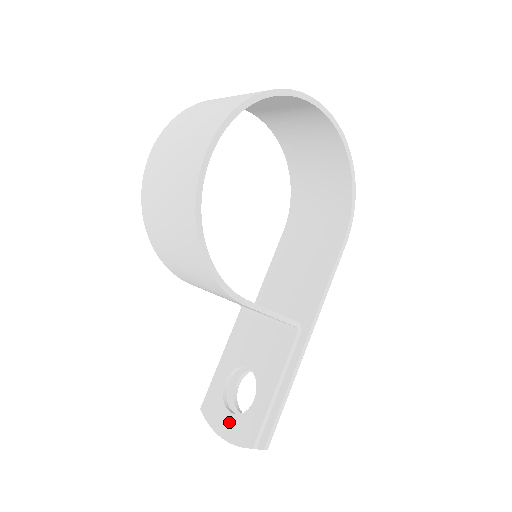
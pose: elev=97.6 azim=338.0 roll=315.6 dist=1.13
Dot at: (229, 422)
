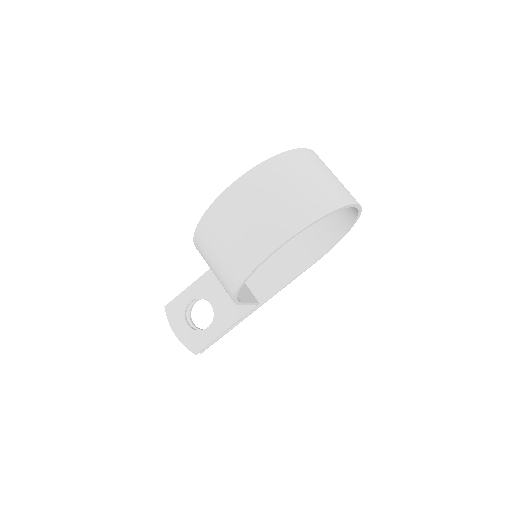
Dot at: (184, 329)
